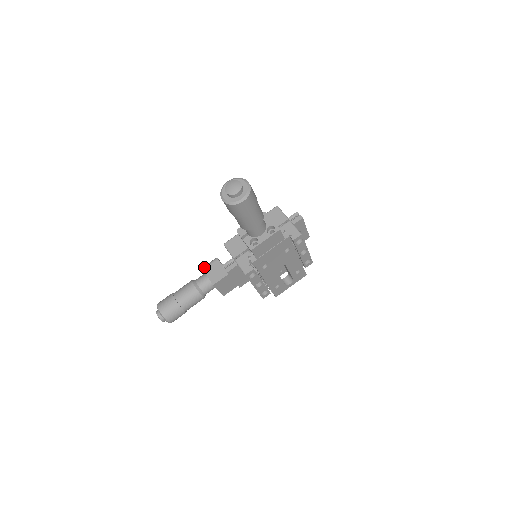
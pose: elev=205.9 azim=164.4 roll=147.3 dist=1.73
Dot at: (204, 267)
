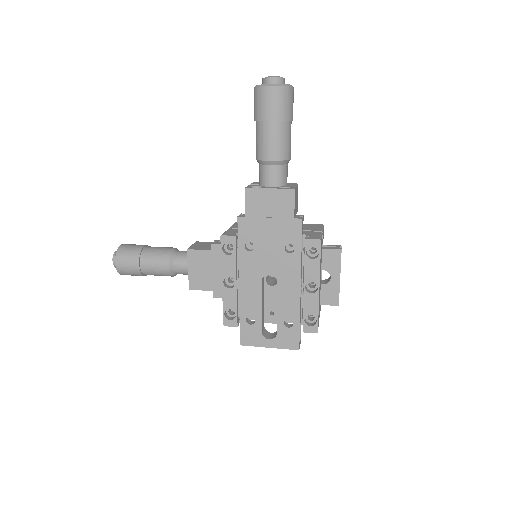
Dot at: occluded
